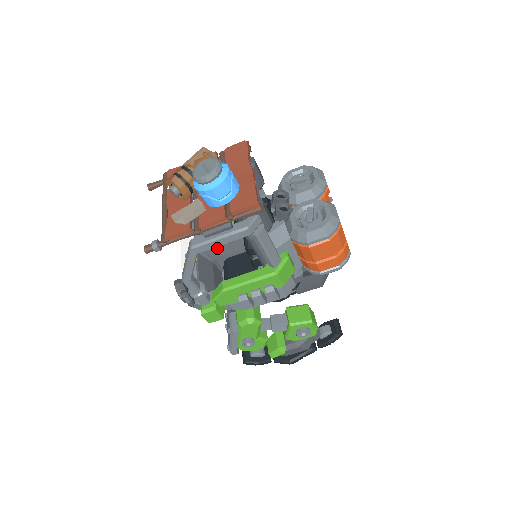
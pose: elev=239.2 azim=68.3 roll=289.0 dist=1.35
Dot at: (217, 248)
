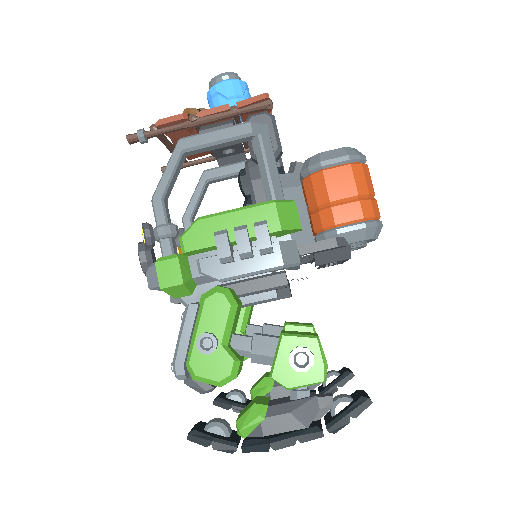
Dot at: occluded
